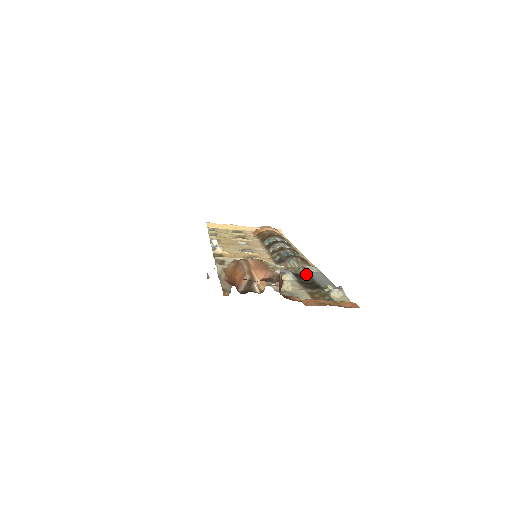
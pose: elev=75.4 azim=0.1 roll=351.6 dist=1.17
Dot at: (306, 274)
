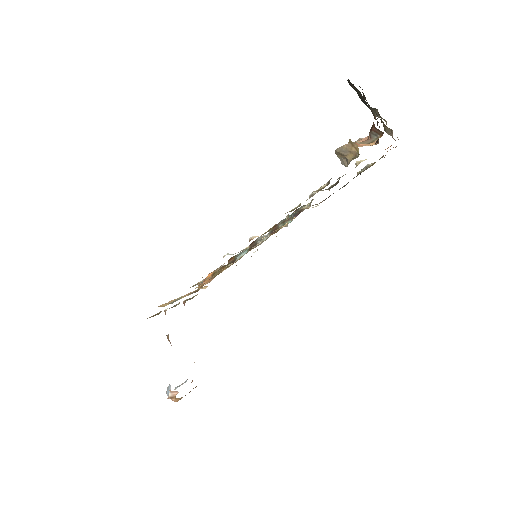
Dot at: (326, 198)
